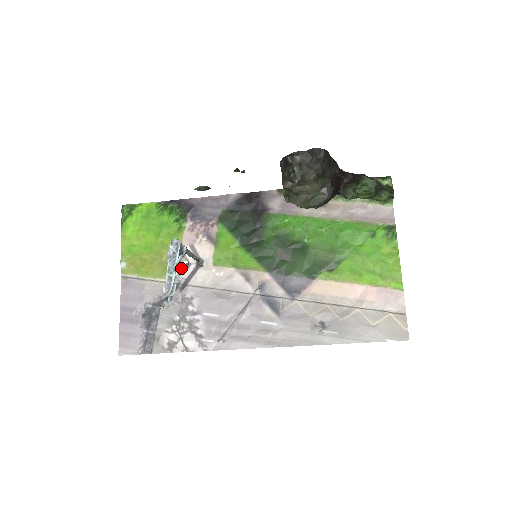
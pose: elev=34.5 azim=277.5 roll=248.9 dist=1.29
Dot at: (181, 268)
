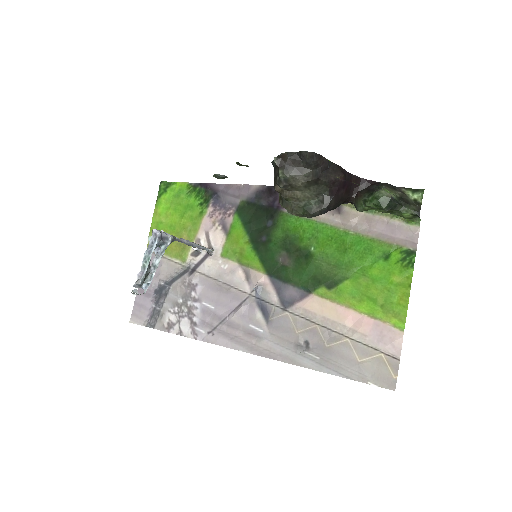
Dot at: (194, 253)
